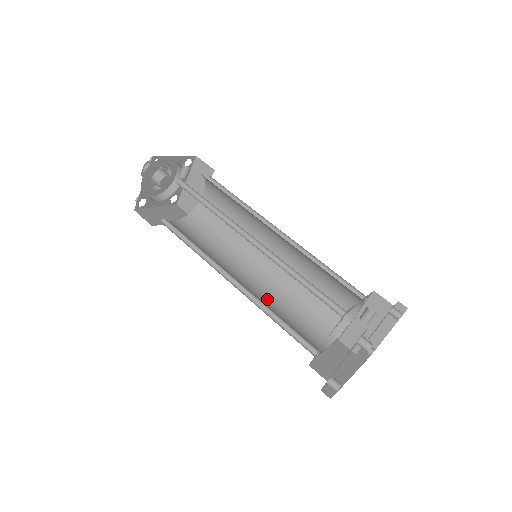
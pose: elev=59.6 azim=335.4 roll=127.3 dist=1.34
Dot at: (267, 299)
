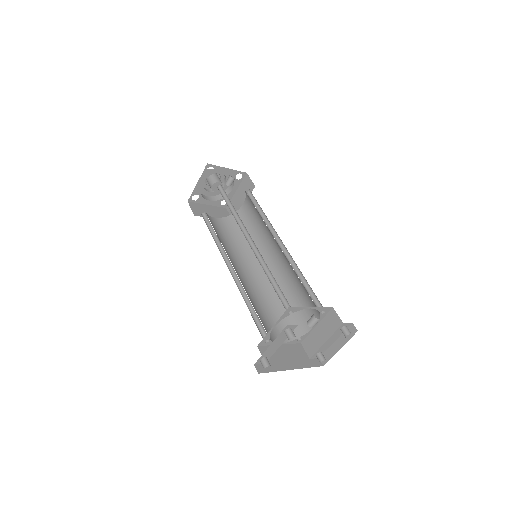
Dot at: (255, 292)
